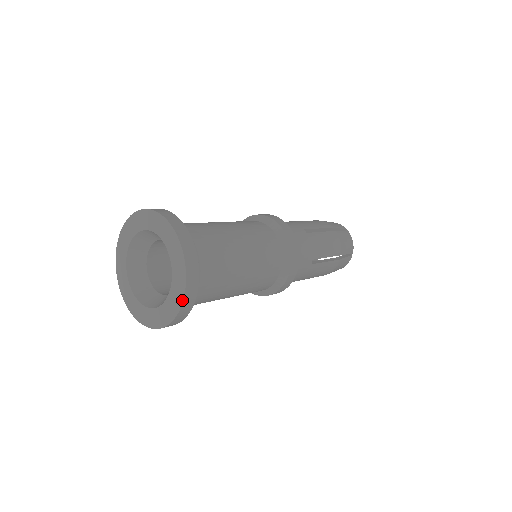
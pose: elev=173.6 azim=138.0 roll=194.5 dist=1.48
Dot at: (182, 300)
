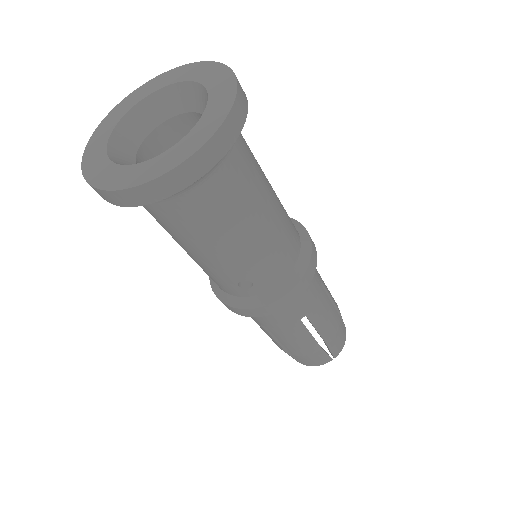
Dot at: (234, 97)
